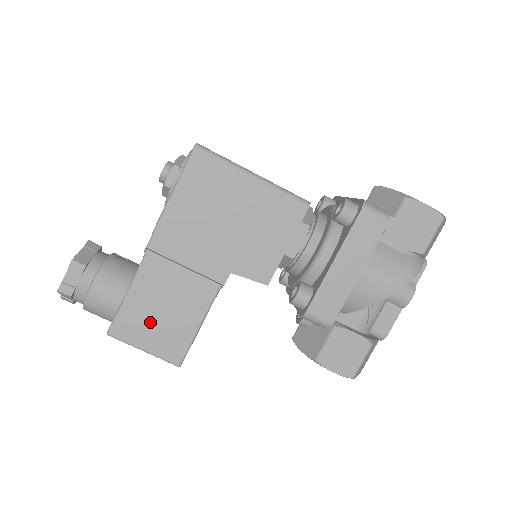
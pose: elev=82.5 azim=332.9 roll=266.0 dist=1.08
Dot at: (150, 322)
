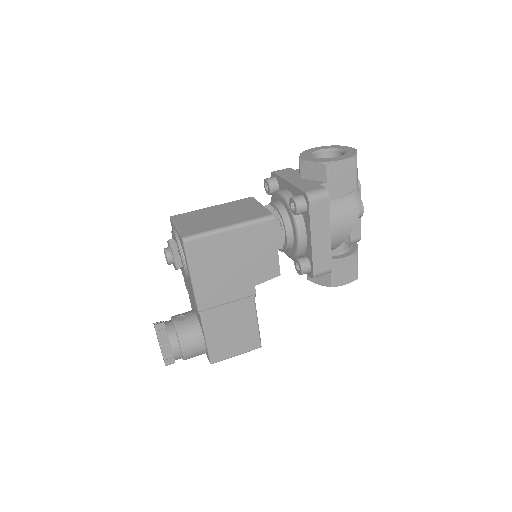
Dot at: (229, 341)
